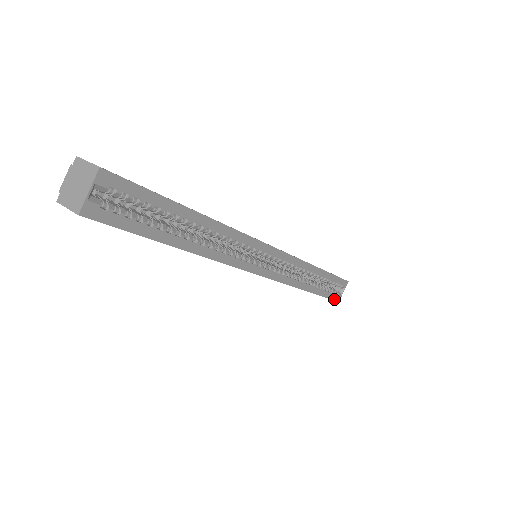
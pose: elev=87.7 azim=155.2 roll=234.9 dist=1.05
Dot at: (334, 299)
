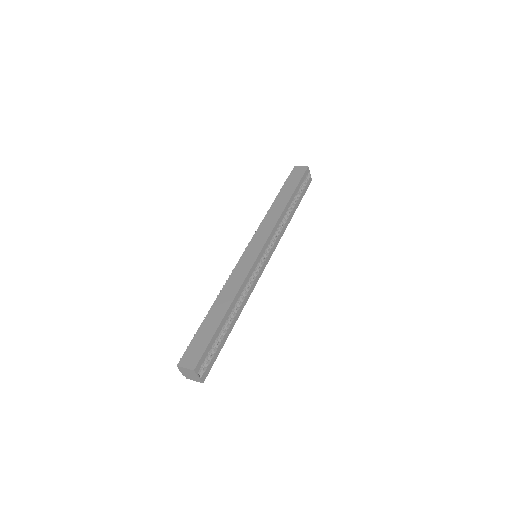
Dot at: (308, 186)
